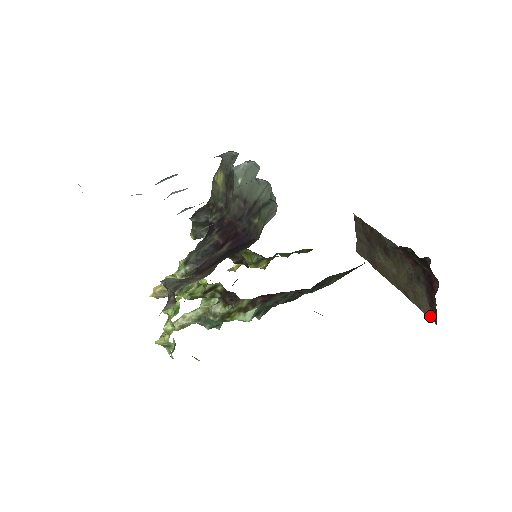
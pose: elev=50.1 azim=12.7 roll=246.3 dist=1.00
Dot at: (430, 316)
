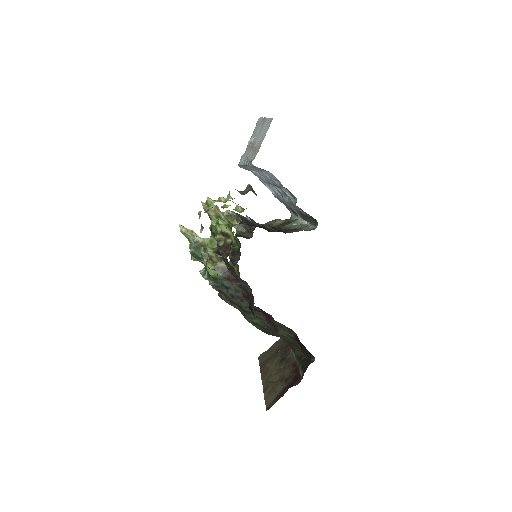
Dot at: (267, 406)
